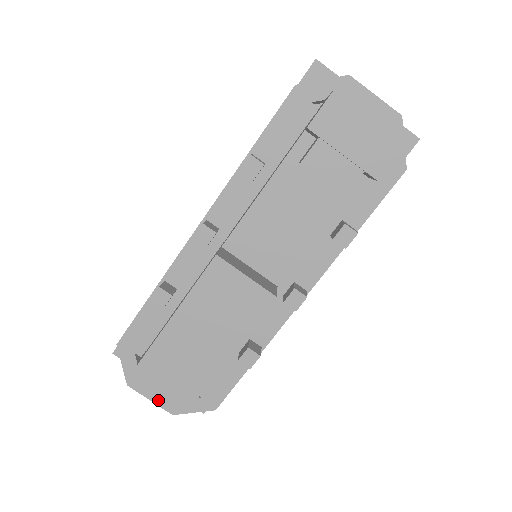
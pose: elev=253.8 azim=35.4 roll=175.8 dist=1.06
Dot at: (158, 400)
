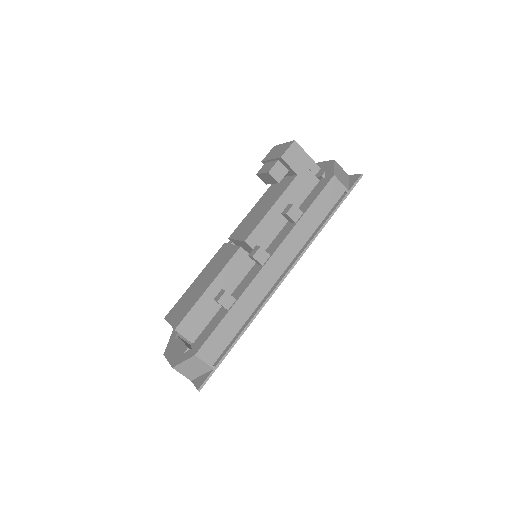
Dot at: (171, 359)
